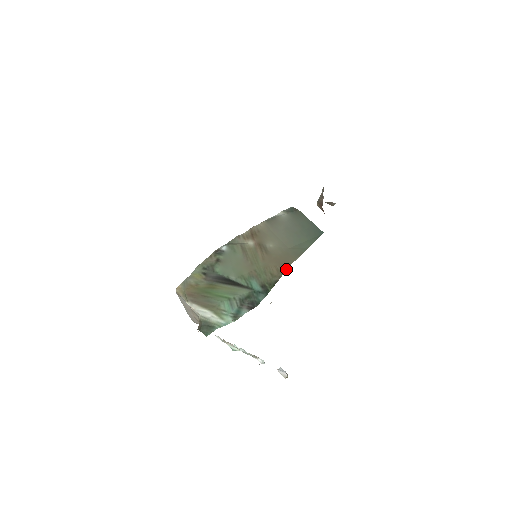
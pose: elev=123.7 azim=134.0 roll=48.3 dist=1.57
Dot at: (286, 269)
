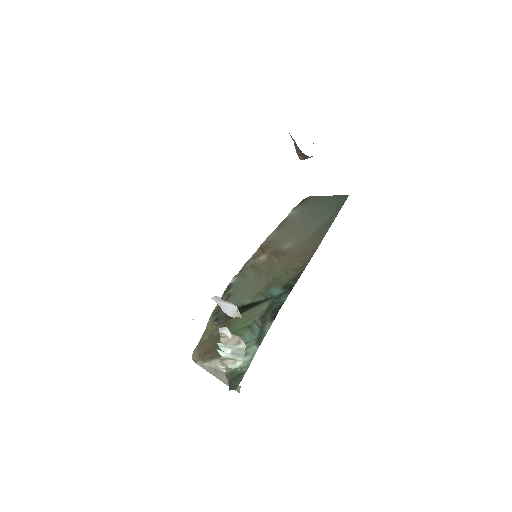
Dot at: (313, 254)
